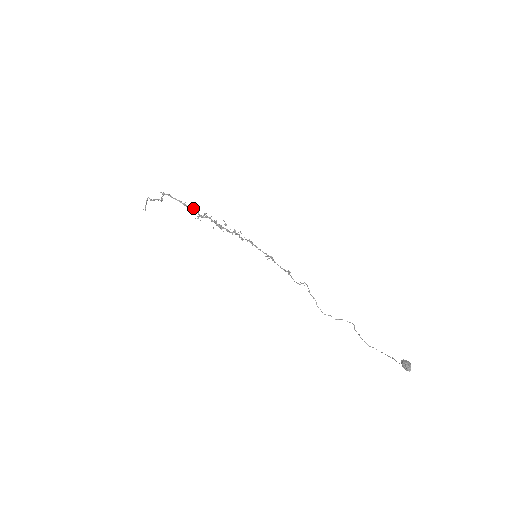
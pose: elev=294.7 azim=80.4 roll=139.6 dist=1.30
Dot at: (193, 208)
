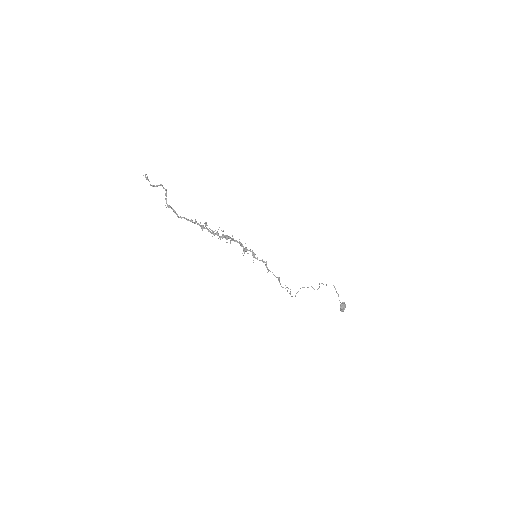
Dot at: (201, 226)
